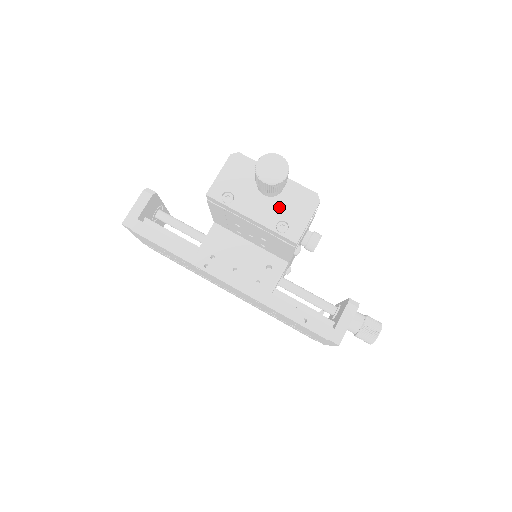
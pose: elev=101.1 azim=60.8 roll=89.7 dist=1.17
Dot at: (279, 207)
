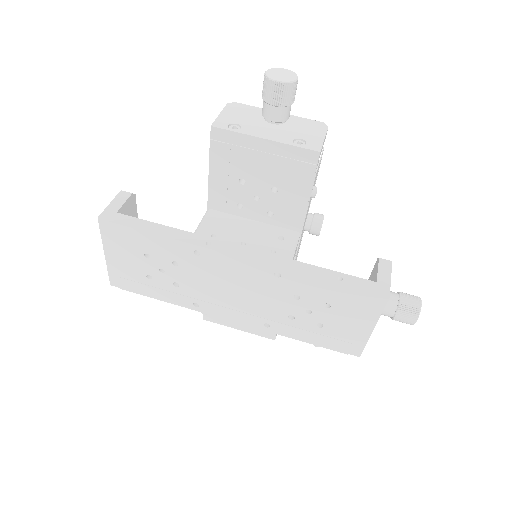
Dot at: (290, 131)
